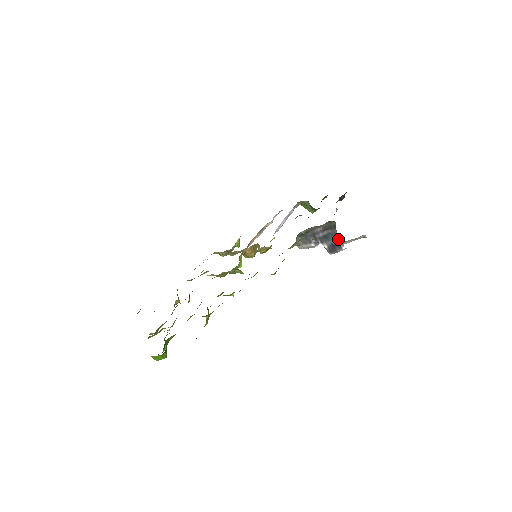
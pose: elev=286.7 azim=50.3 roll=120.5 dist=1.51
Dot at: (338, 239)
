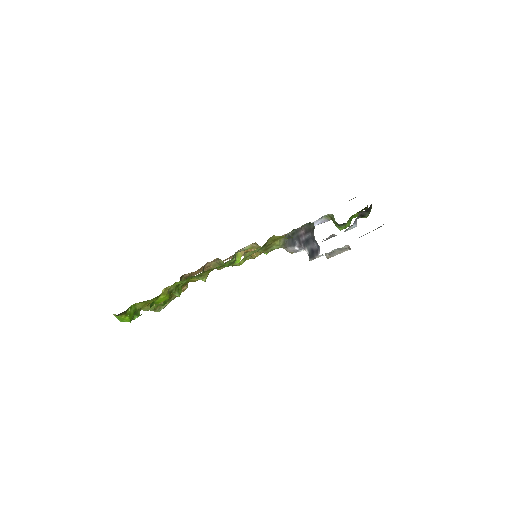
Dot at: (316, 244)
